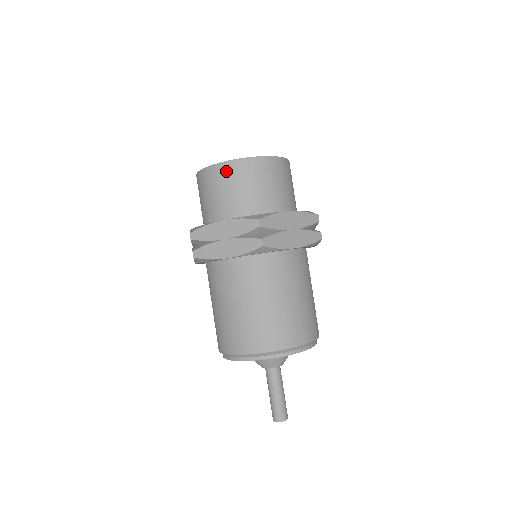
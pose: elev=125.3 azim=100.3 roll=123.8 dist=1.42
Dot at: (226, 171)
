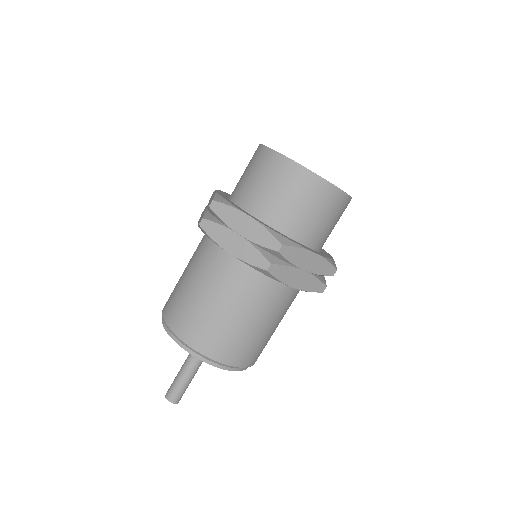
Dot at: (289, 171)
